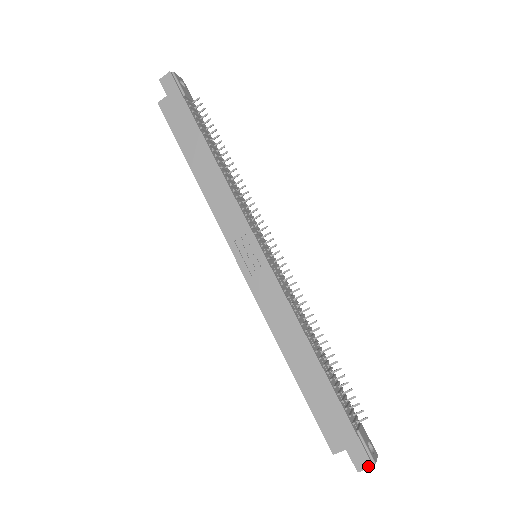
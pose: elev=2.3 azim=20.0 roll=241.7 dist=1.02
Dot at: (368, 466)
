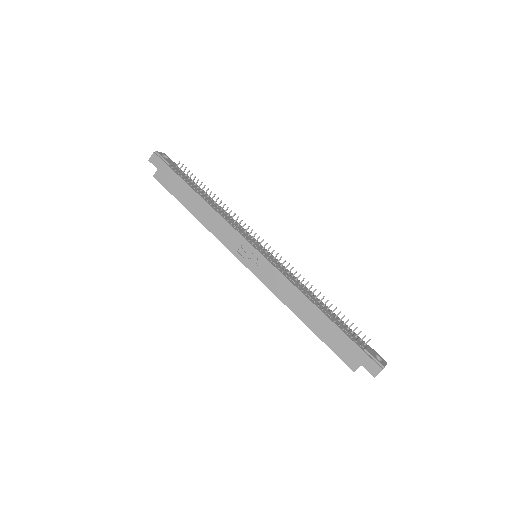
Dot at: (379, 371)
